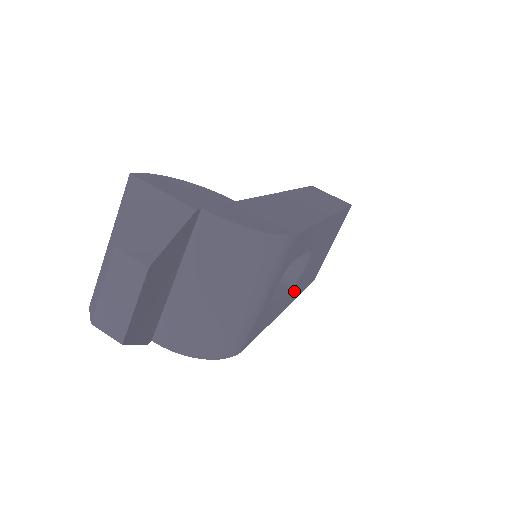
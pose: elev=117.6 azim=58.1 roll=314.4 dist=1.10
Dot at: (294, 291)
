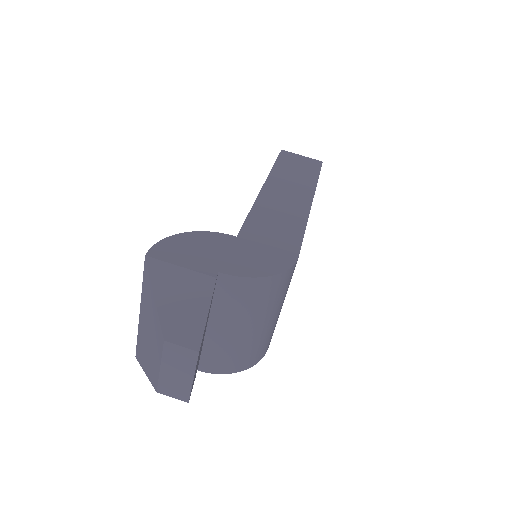
Dot at: occluded
